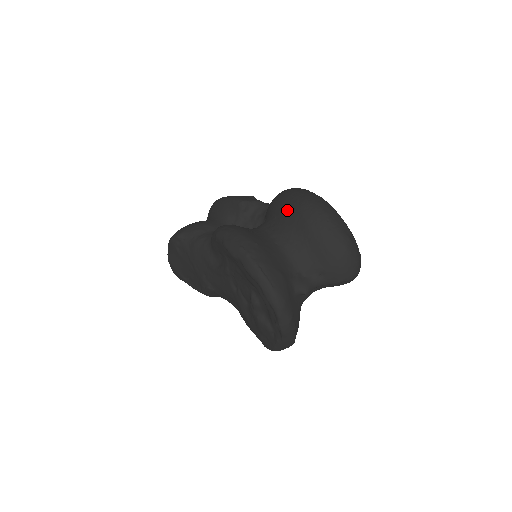
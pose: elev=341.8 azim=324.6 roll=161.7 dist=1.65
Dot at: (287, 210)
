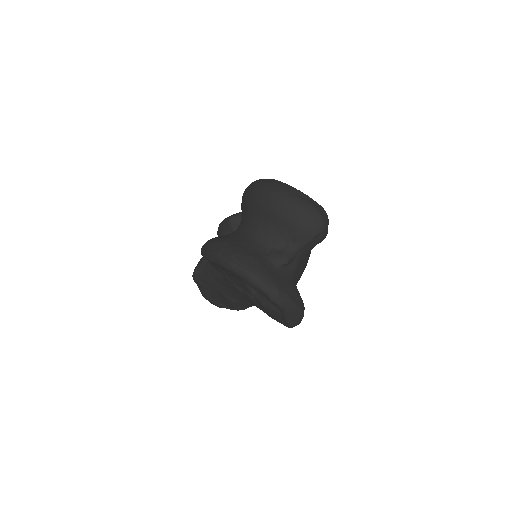
Dot at: (246, 204)
